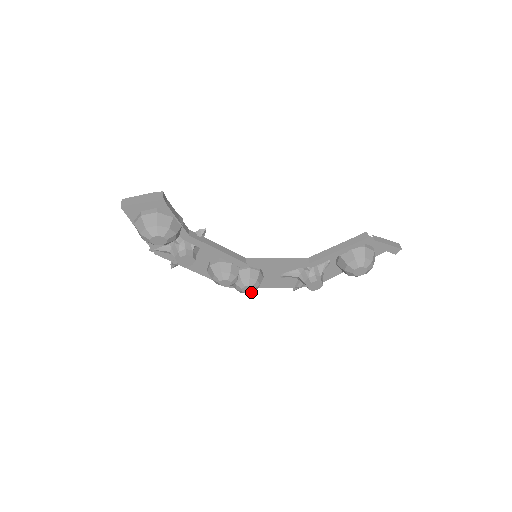
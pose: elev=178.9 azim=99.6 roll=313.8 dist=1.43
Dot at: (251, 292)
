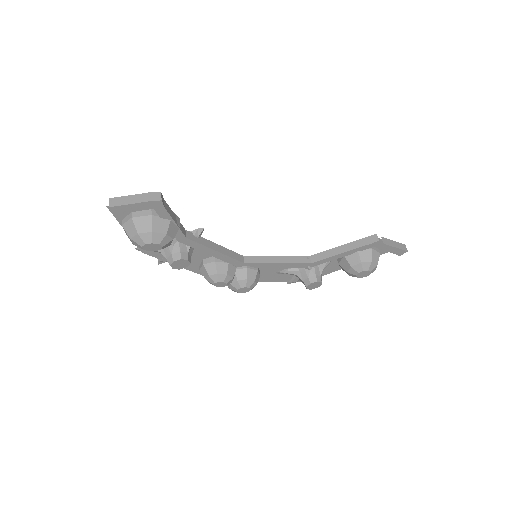
Dot at: occluded
